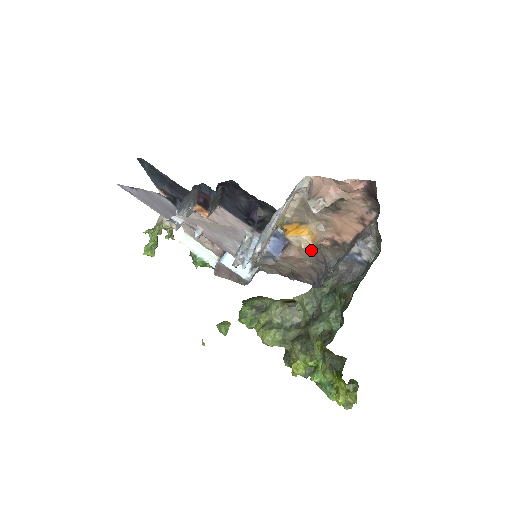
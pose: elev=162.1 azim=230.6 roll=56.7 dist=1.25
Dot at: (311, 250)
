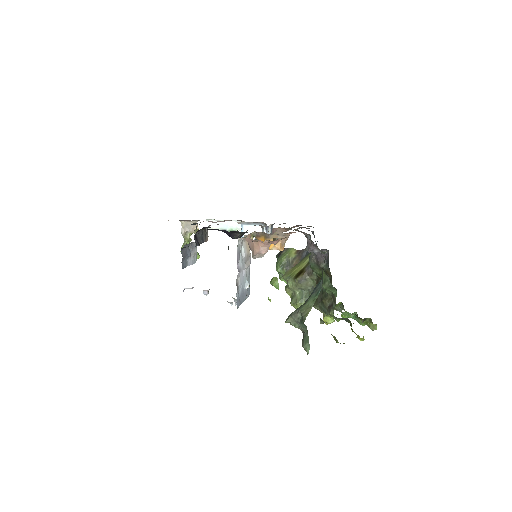
Dot at: (290, 228)
